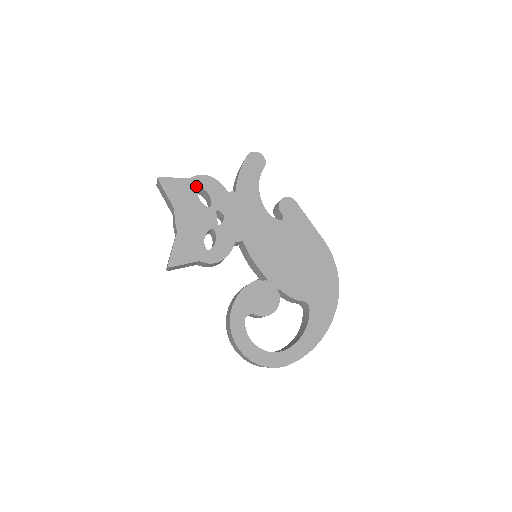
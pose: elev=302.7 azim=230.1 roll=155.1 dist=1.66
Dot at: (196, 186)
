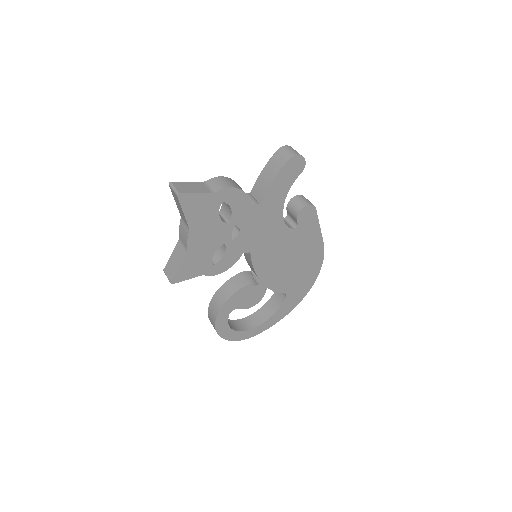
Dot at: (220, 201)
